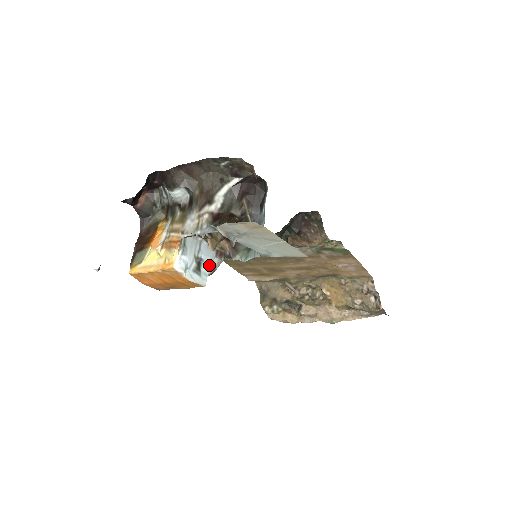
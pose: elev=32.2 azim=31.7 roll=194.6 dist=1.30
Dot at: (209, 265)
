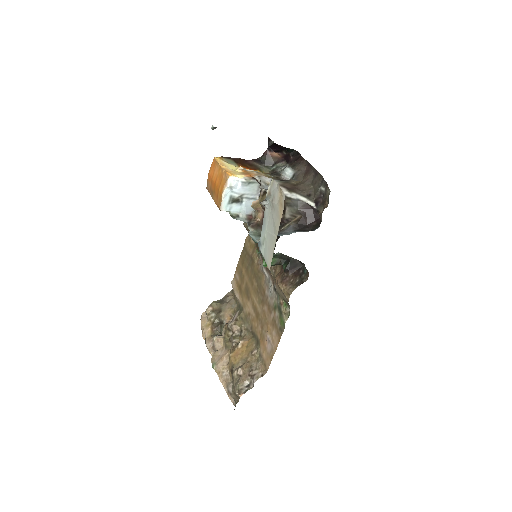
Dot at: (239, 211)
